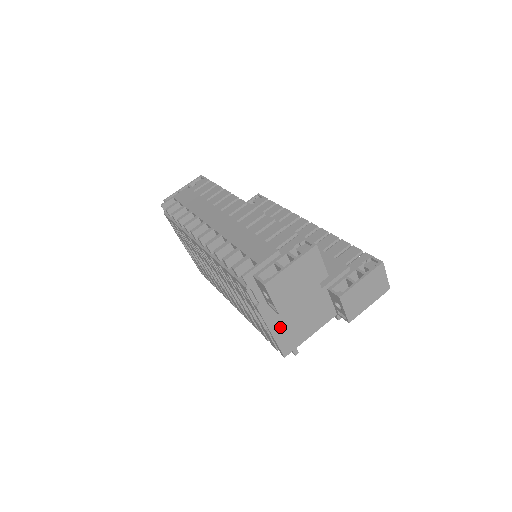
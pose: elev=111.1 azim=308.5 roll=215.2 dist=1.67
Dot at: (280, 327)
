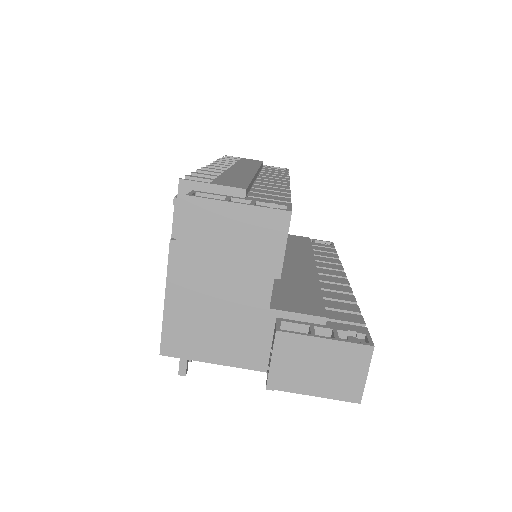
Dot at: (181, 303)
